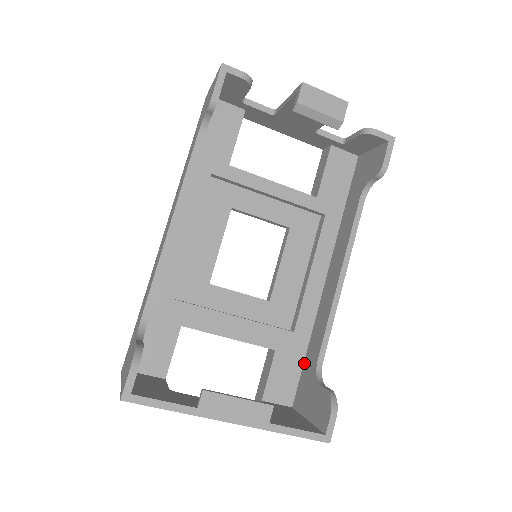
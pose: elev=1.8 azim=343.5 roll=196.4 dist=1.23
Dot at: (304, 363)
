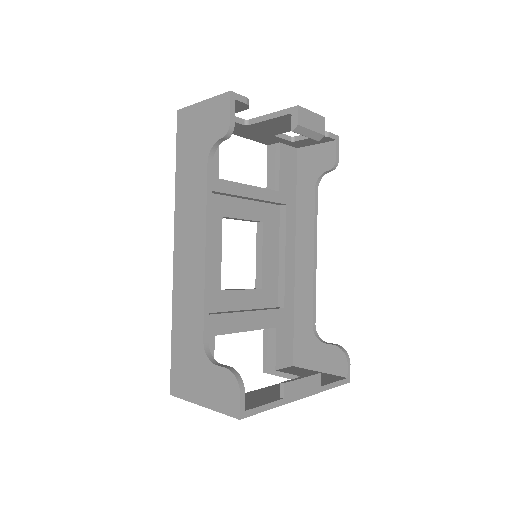
Dot at: (294, 329)
